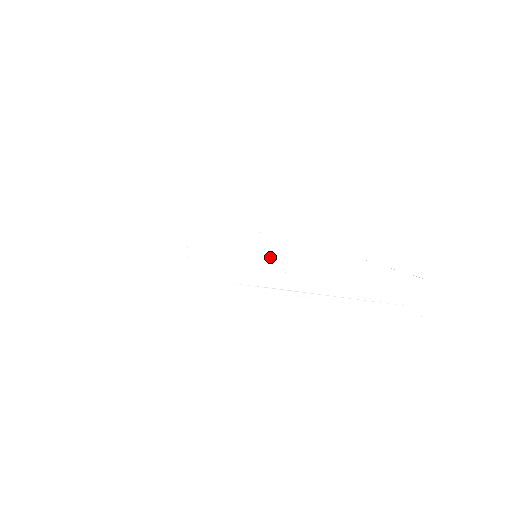
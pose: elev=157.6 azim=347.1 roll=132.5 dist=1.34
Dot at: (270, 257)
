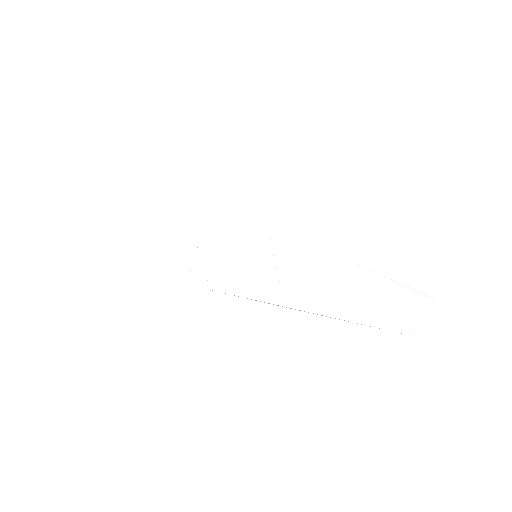
Dot at: (269, 258)
